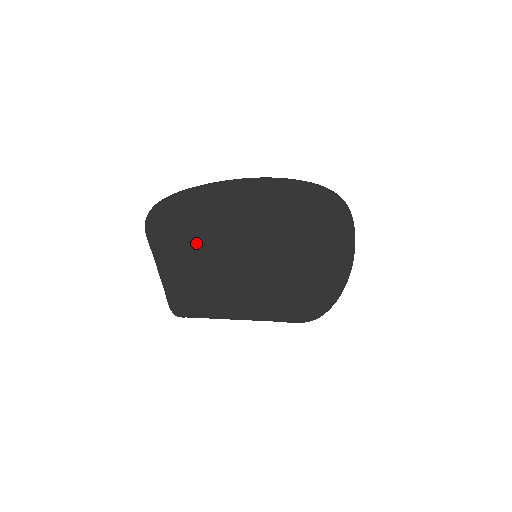
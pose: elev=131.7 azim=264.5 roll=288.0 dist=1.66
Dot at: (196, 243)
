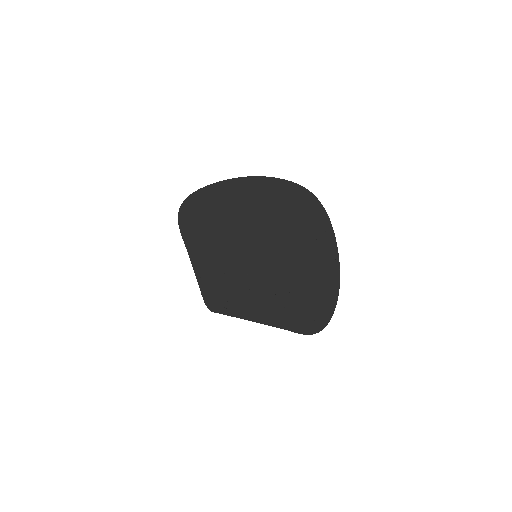
Dot at: (212, 240)
